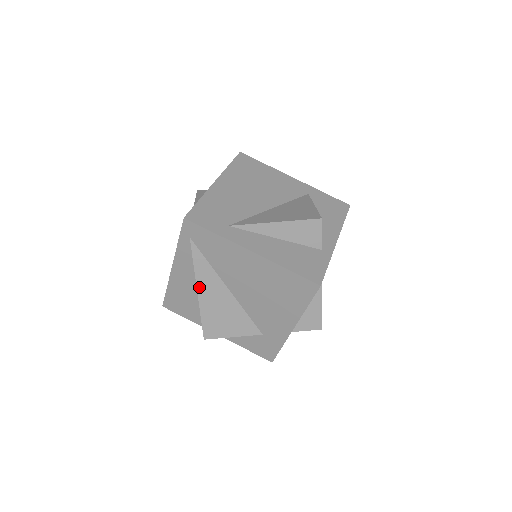
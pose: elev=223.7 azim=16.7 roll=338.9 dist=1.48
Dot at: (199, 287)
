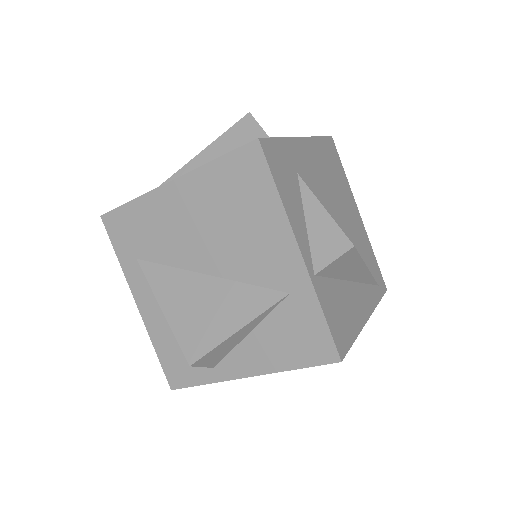
Dot at: occluded
